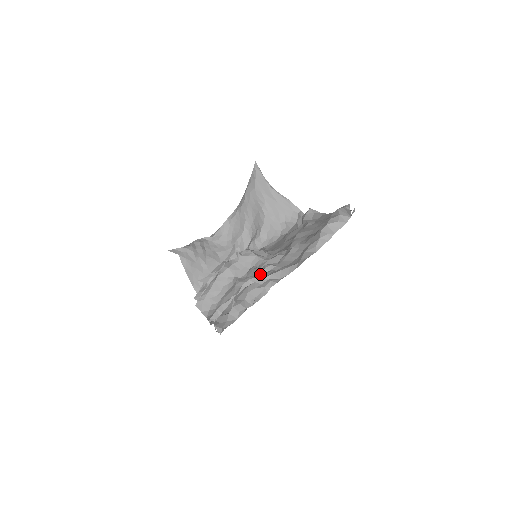
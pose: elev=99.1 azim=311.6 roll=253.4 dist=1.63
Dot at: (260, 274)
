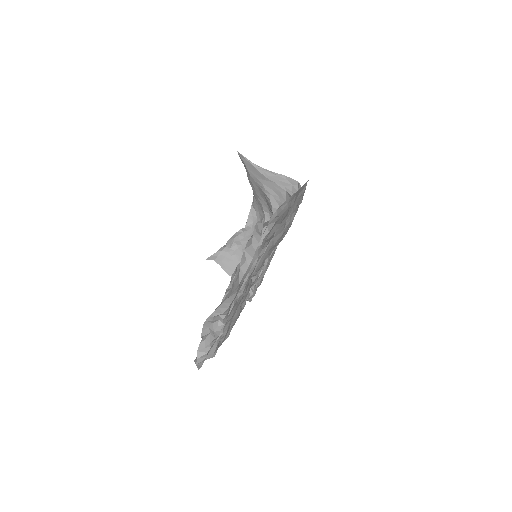
Dot at: occluded
